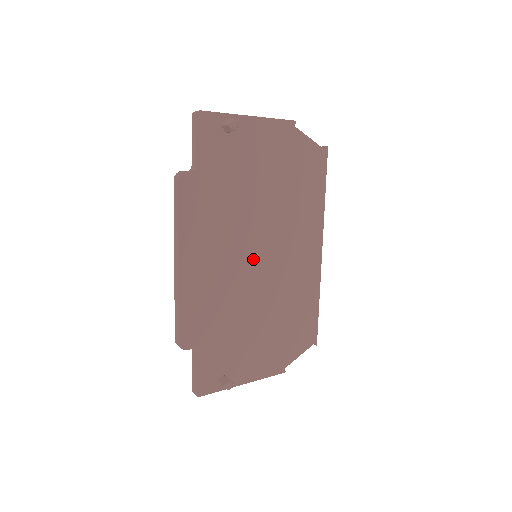
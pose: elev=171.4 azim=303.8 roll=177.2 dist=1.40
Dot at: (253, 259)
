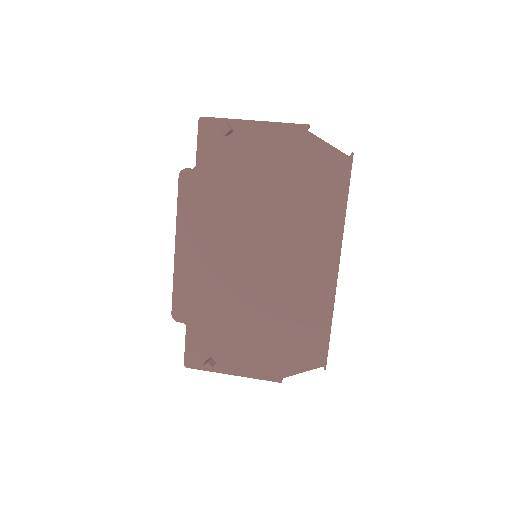
Dot at: (249, 258)
